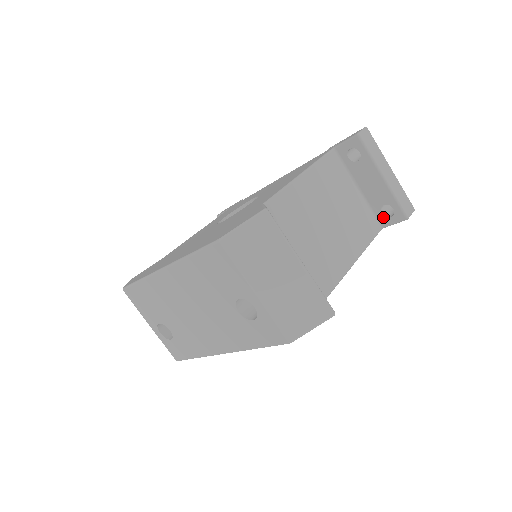
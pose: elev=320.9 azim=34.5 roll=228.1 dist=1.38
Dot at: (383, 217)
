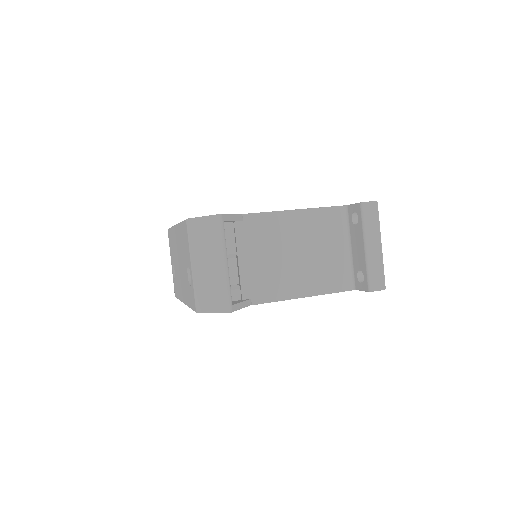
Dot at: (357, 280)
